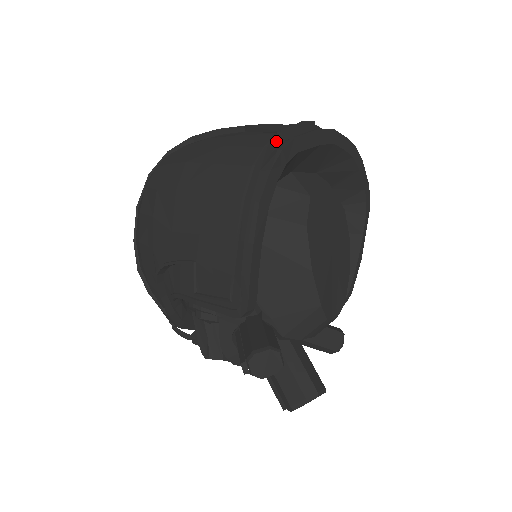
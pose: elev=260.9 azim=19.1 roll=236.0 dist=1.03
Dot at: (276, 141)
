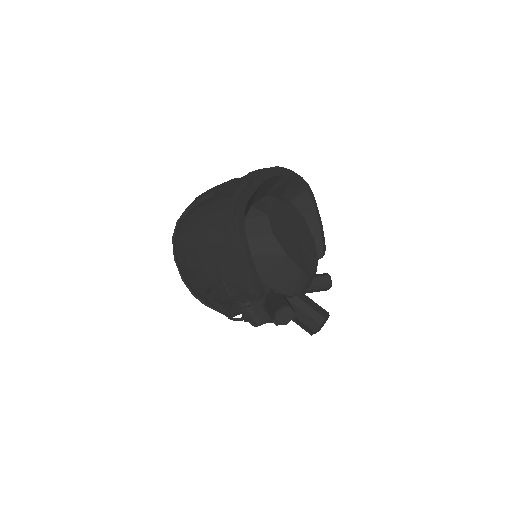
Dot at: (234, 201)
